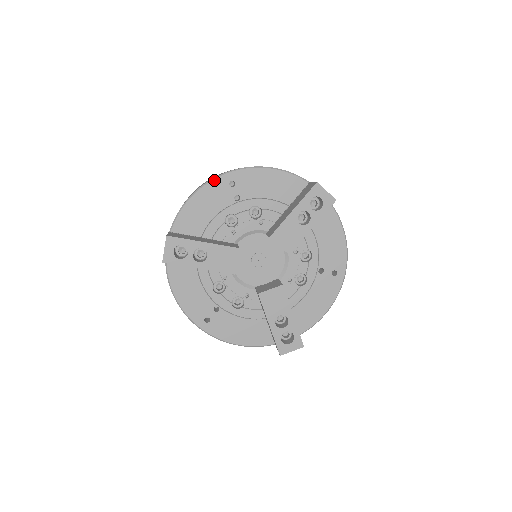
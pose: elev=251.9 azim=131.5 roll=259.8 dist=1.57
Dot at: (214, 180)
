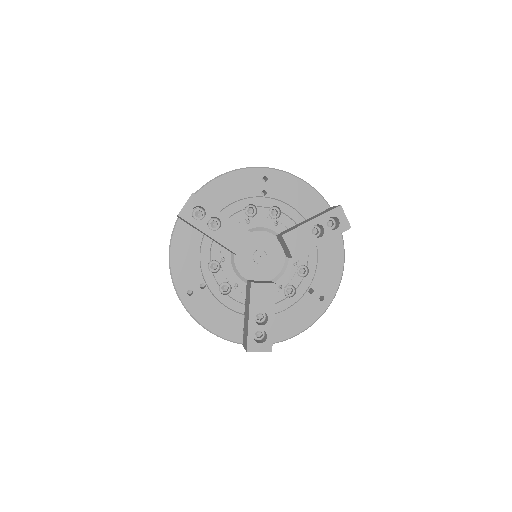
Dot at: (251, 169)
